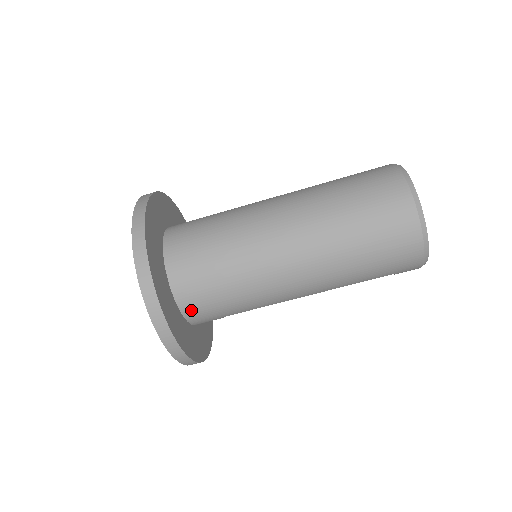
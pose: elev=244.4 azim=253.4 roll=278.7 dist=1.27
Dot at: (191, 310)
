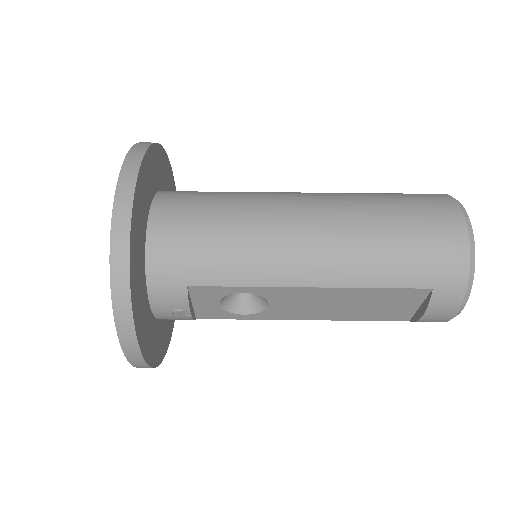
Dot at: (160, 244)
